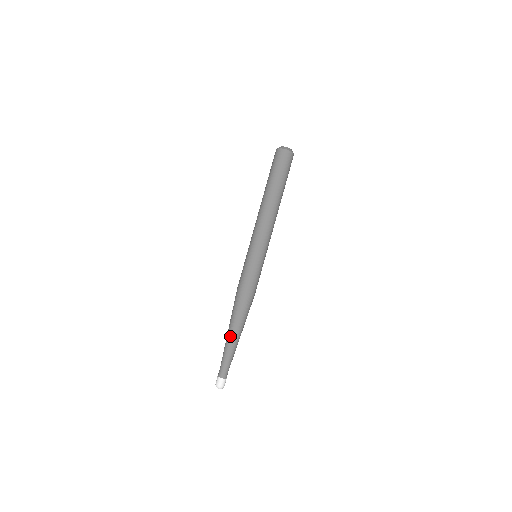
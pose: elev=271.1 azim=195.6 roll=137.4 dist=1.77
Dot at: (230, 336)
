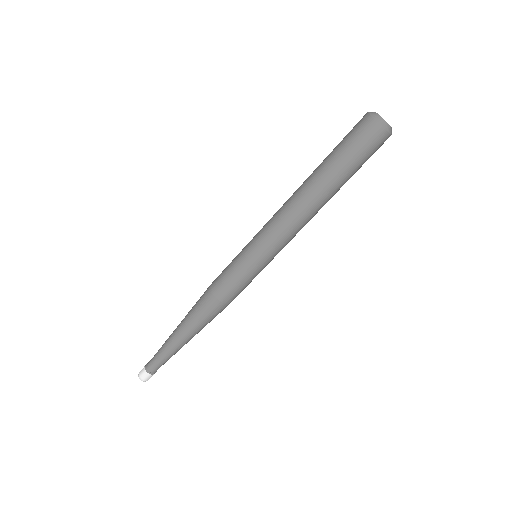
Dot at: (185, 342)
